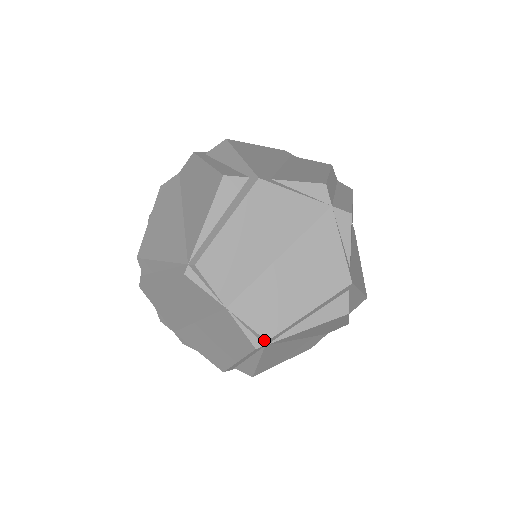
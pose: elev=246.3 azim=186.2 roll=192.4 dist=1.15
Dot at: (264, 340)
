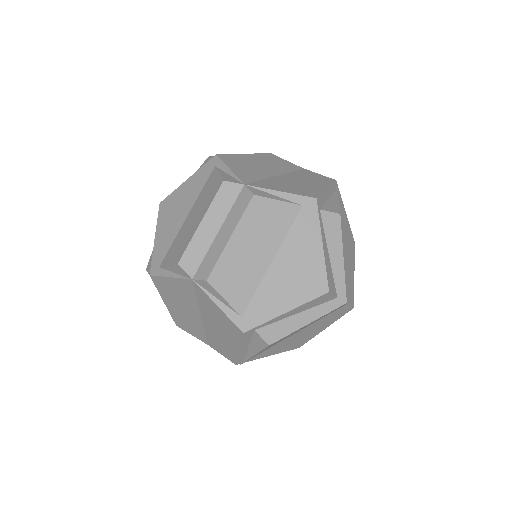
Dot at: (235, 363)
